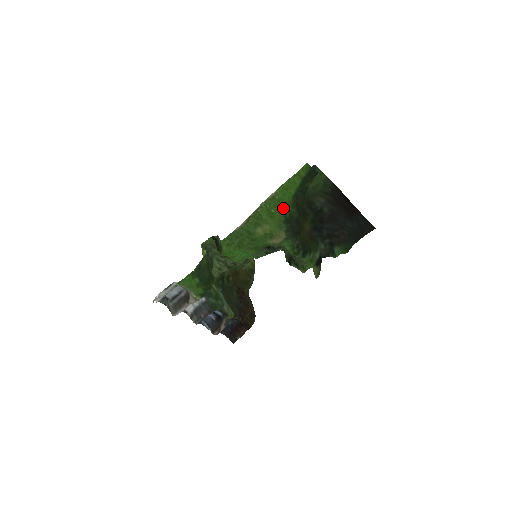
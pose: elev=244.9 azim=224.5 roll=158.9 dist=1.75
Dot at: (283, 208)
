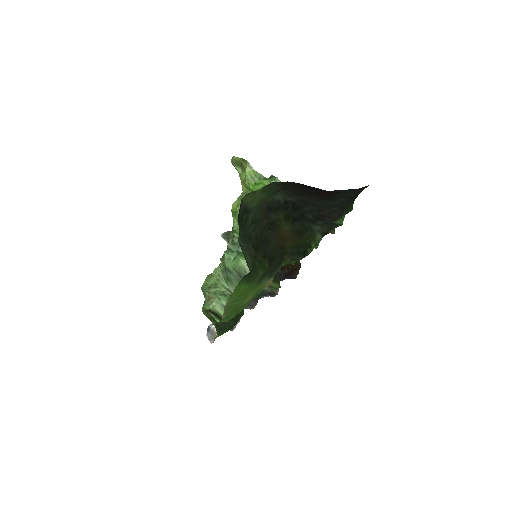
Dot at: (249, 289)
